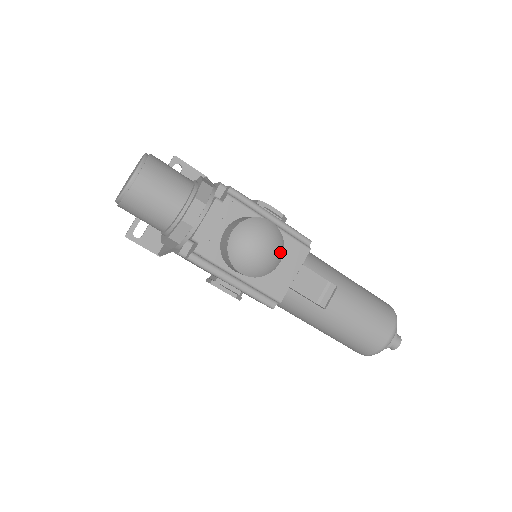
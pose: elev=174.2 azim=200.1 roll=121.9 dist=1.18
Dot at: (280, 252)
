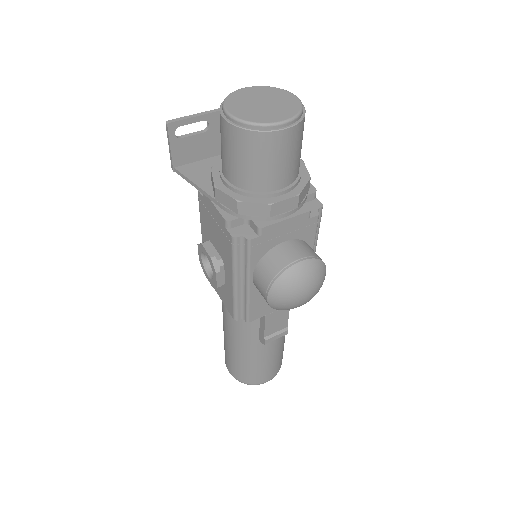
Dot at: occluded
